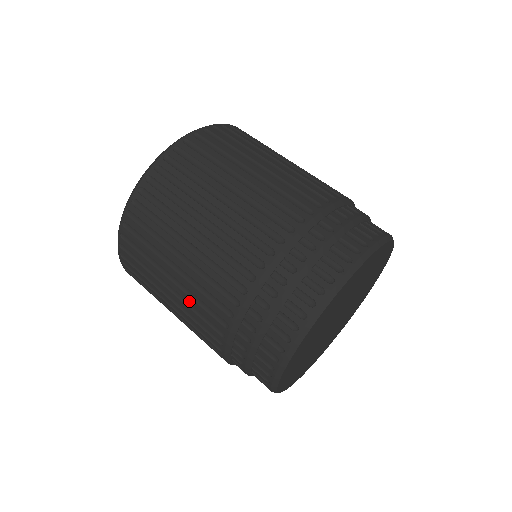
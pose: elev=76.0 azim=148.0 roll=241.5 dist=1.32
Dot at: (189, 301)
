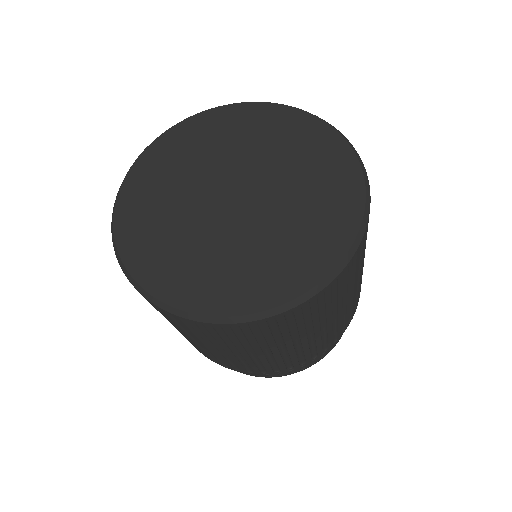
Dot at: (208, 352)
